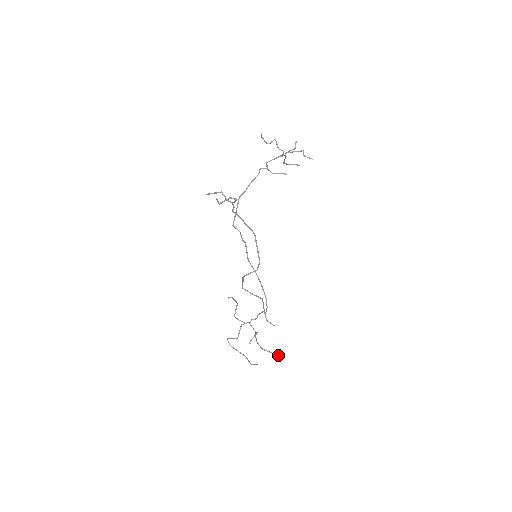
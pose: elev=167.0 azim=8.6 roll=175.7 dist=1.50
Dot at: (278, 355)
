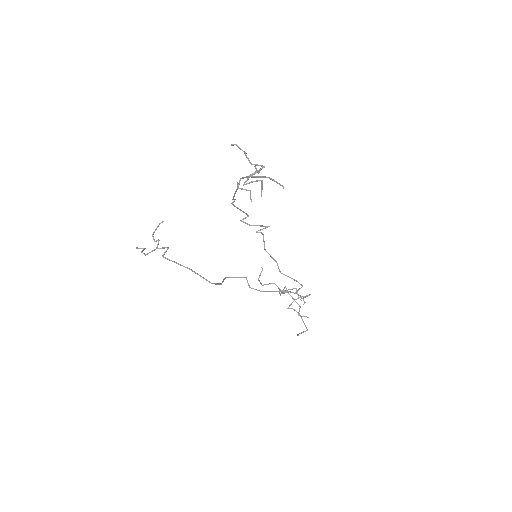
Dot at: (306, 327)
